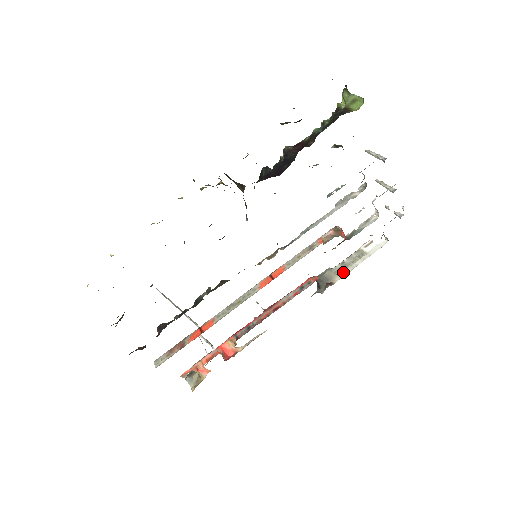
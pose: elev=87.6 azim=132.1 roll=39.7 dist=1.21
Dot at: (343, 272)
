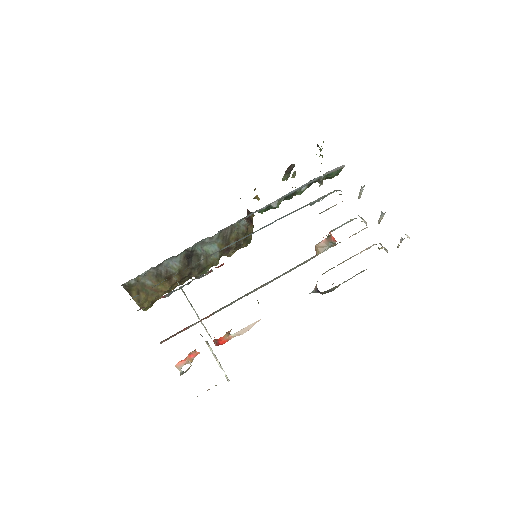
Dot at: occluded
